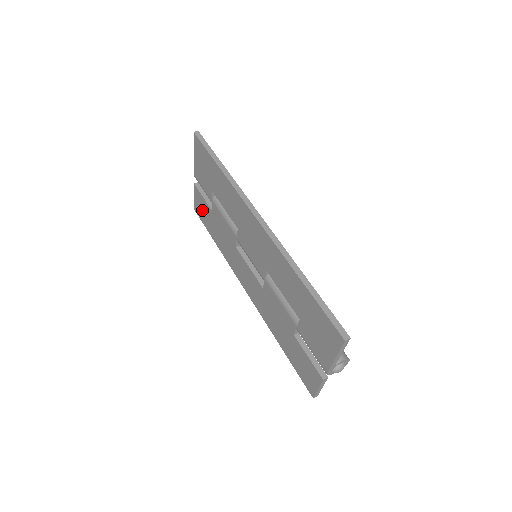
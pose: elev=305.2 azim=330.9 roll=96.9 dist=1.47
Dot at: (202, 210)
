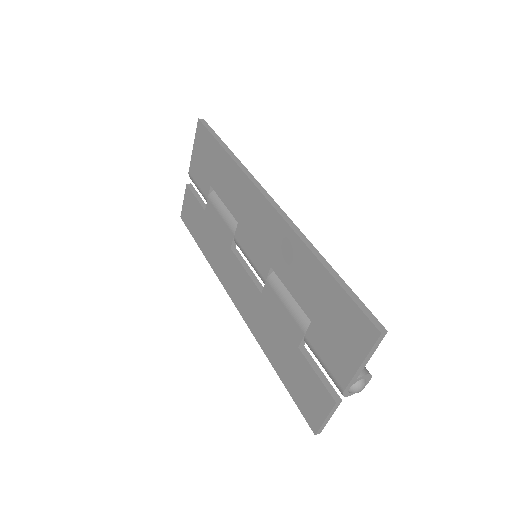
Dot at: (191, 214)
